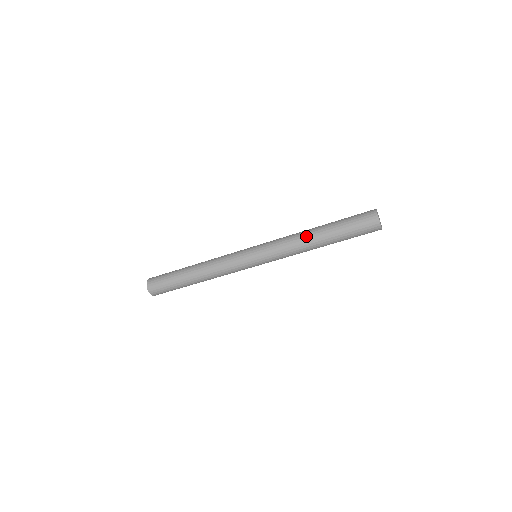
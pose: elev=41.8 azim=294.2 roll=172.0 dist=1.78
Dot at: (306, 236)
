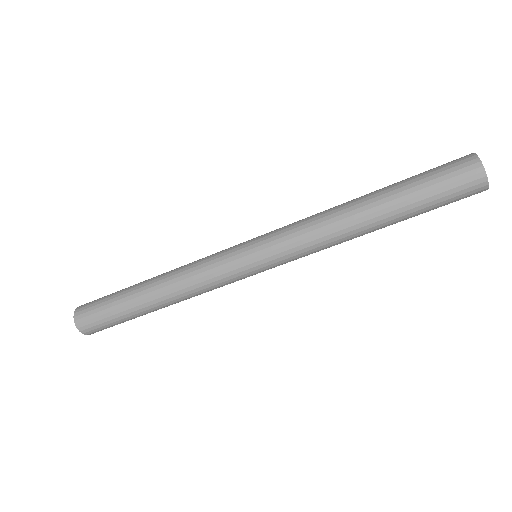
Dot at: (347, 216)
